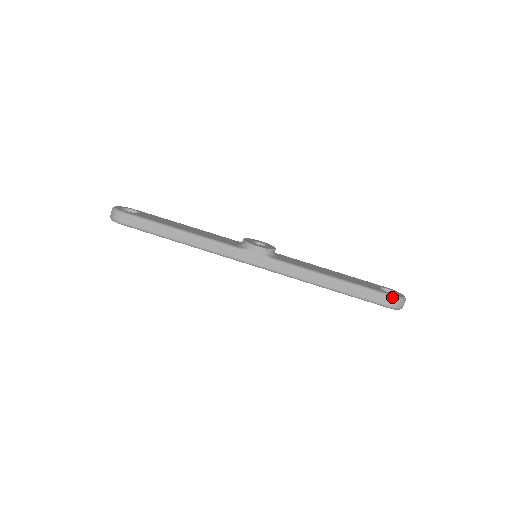
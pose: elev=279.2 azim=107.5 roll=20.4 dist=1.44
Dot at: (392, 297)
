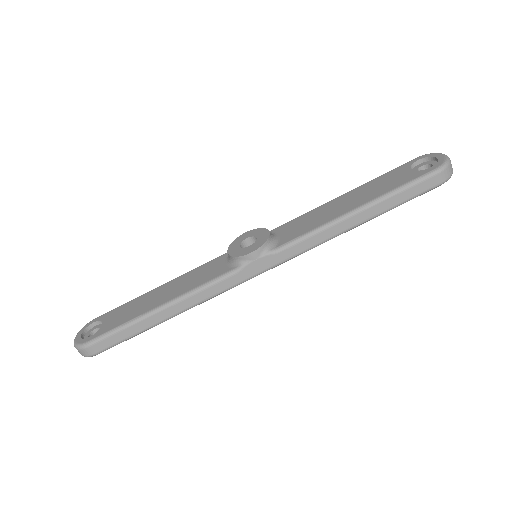
Dot at: (436, 173)
